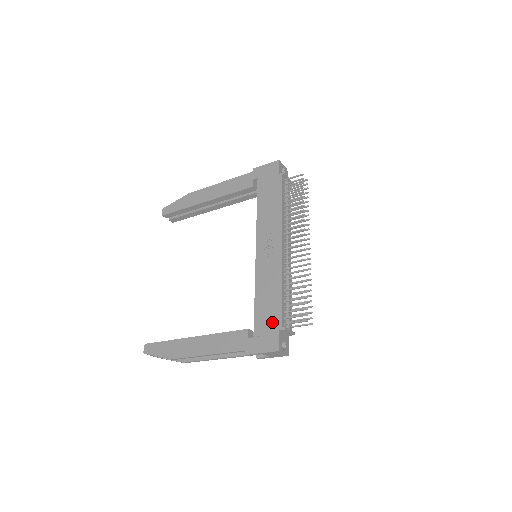
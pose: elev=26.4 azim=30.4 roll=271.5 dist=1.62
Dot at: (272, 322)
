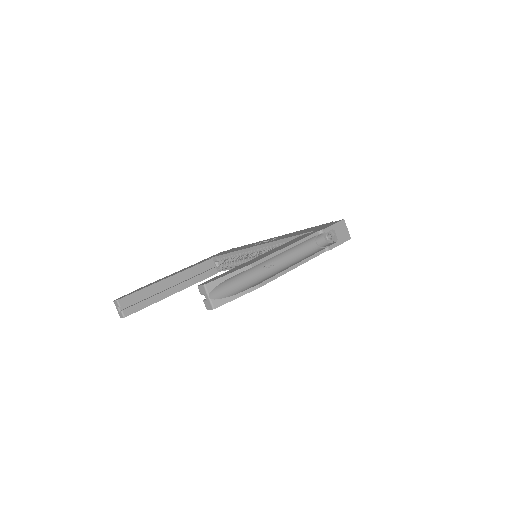
Dot at: (319, 226)
